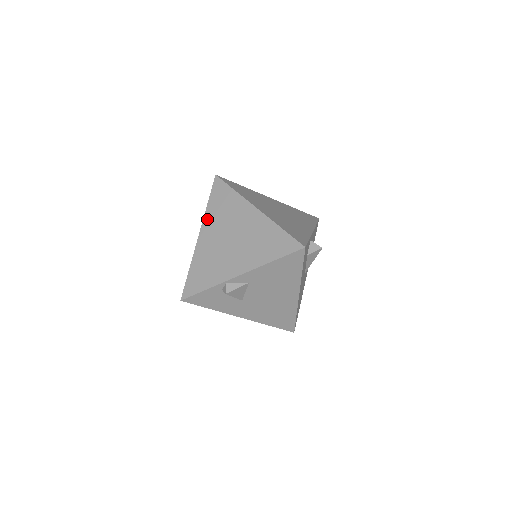
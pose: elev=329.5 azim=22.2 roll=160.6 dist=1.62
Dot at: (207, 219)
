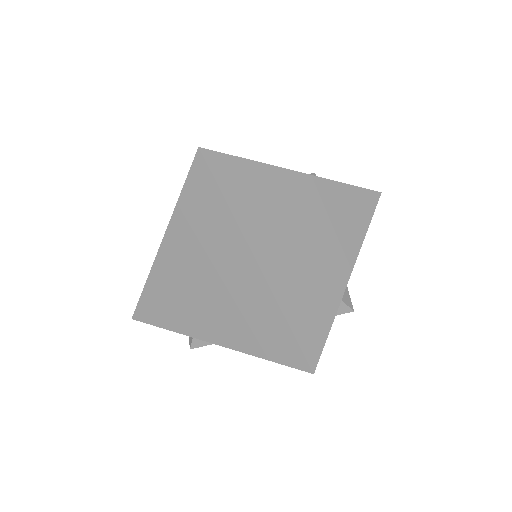
Dot at: (175, 226)
